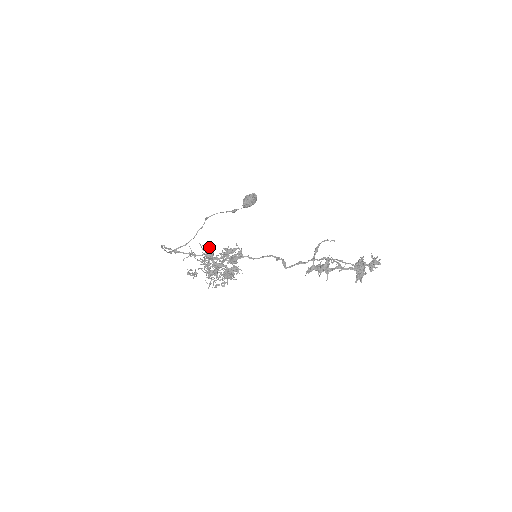
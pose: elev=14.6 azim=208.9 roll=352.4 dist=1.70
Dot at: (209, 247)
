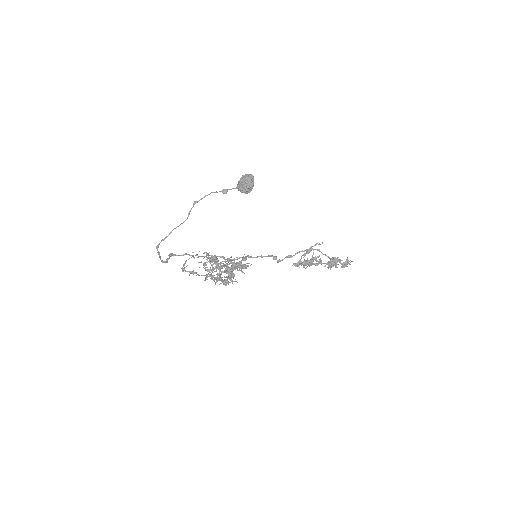
Dot at: occluded
